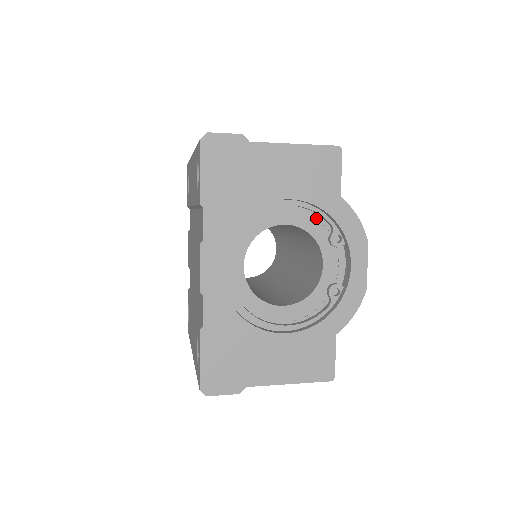
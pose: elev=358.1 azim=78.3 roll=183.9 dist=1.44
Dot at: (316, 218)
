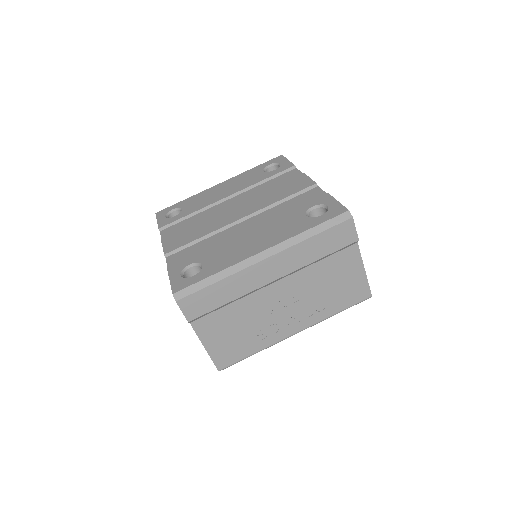
Dot at: occluded
